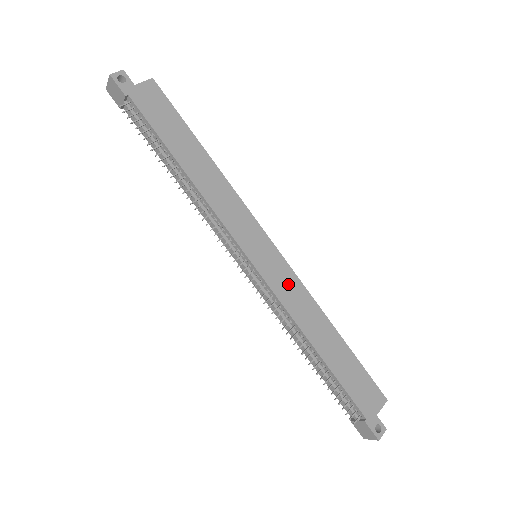
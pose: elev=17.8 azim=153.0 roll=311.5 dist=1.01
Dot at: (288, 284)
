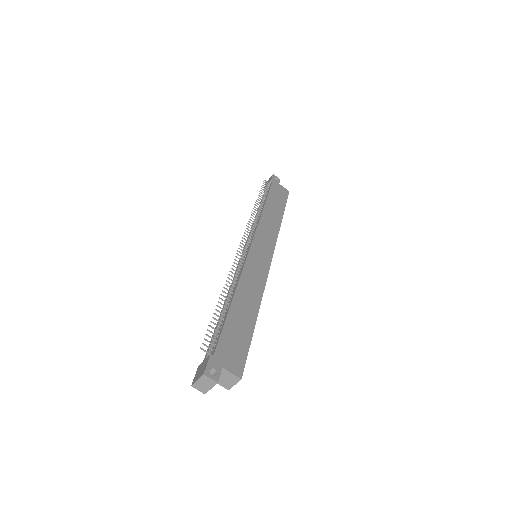
Dot at: (258, 271)
